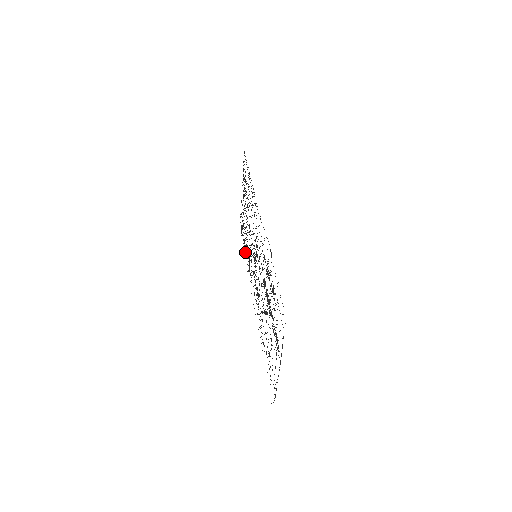
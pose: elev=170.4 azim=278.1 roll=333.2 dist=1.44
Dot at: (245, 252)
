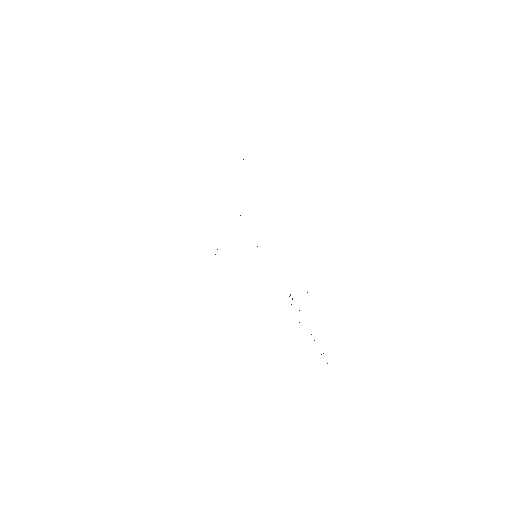
Dot at: occluded
